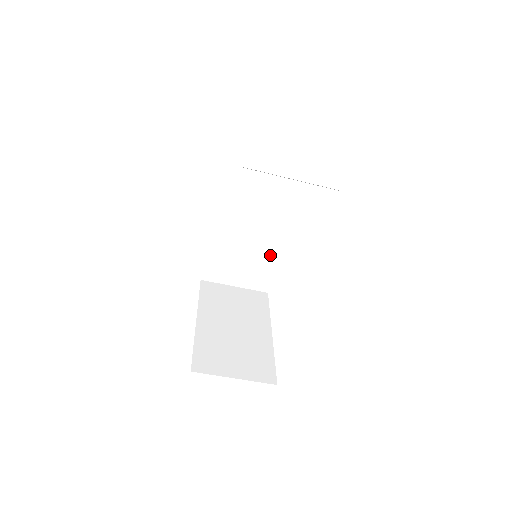
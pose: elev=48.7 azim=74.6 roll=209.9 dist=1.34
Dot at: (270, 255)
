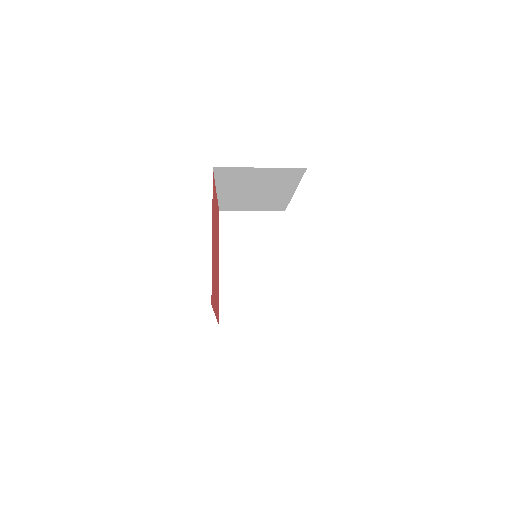
Dot at: (280, 201)
